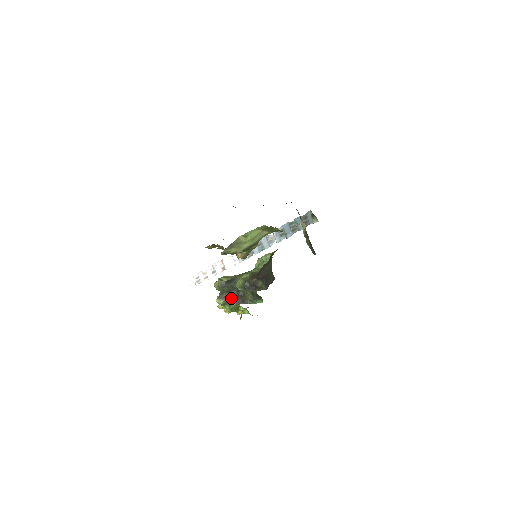
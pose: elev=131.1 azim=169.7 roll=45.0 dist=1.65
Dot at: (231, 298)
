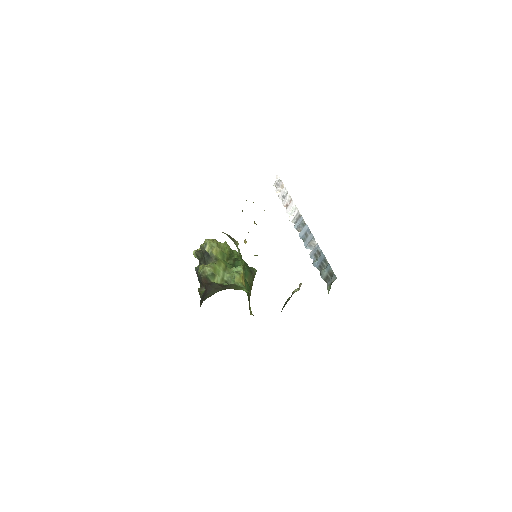
Dot at: (199, 263)
